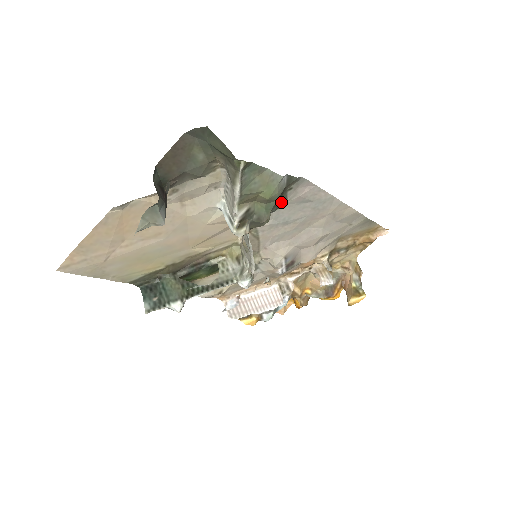
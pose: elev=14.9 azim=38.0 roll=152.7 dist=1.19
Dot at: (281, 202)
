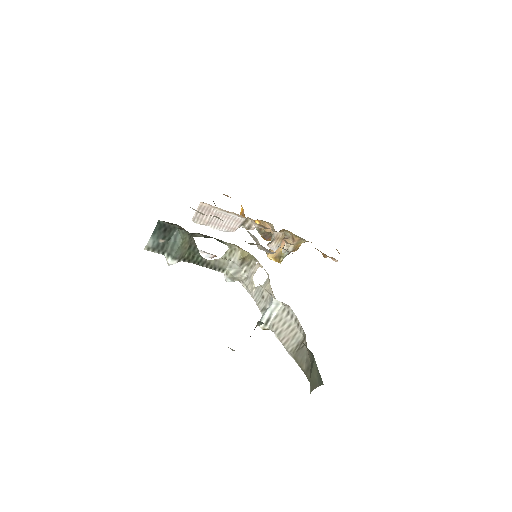
Dot at: occluded
